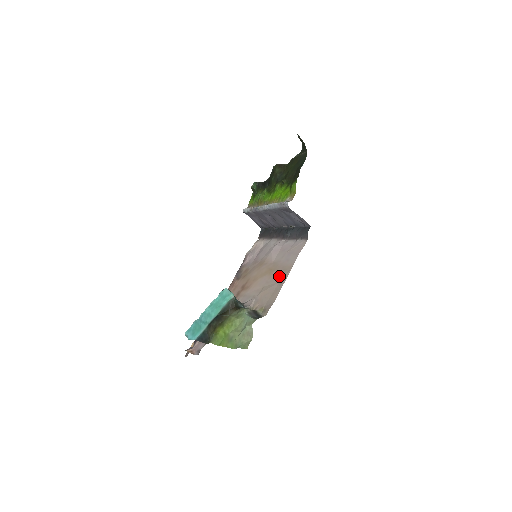
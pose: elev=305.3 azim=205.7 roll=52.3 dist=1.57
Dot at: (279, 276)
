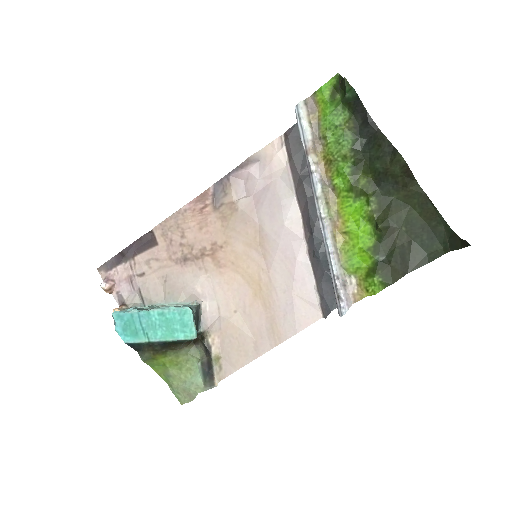
Dot at: (261, 329)
